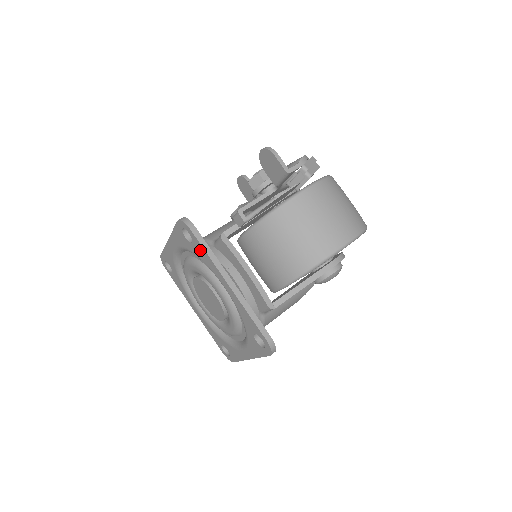
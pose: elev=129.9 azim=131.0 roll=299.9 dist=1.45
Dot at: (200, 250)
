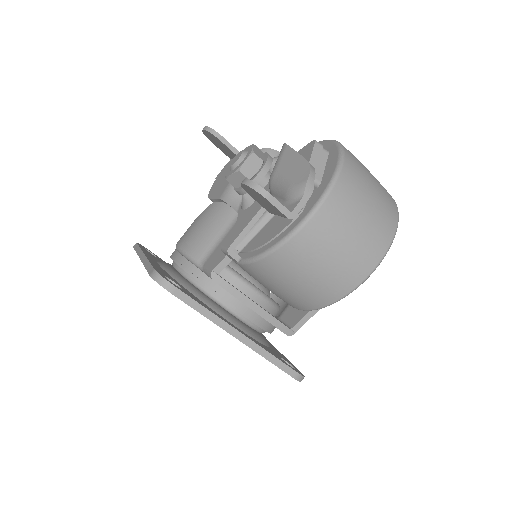
Dot at: occluded
